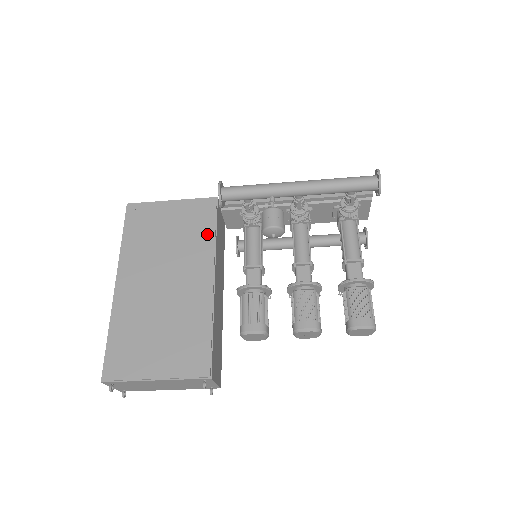
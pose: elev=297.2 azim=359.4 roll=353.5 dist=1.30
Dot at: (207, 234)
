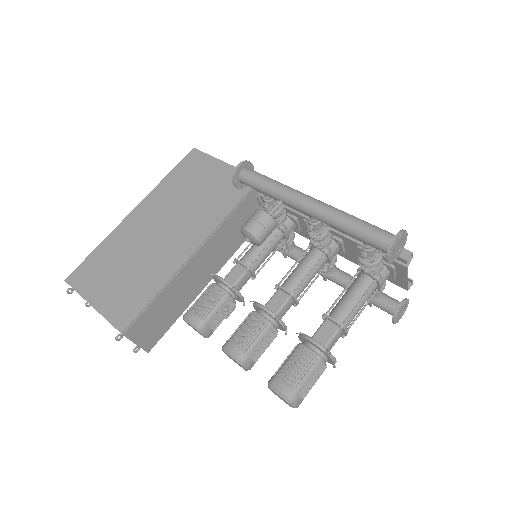
Dot at: (224, 209)
